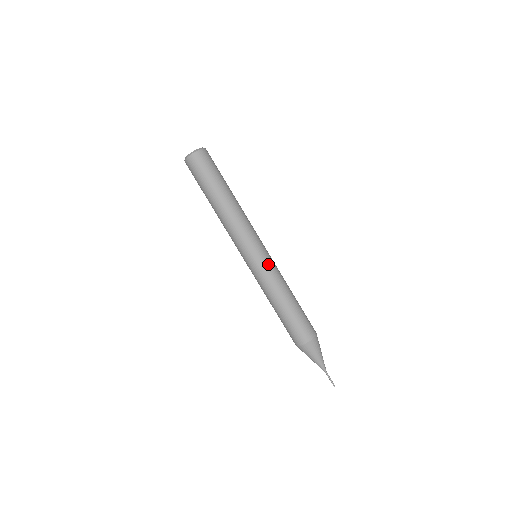
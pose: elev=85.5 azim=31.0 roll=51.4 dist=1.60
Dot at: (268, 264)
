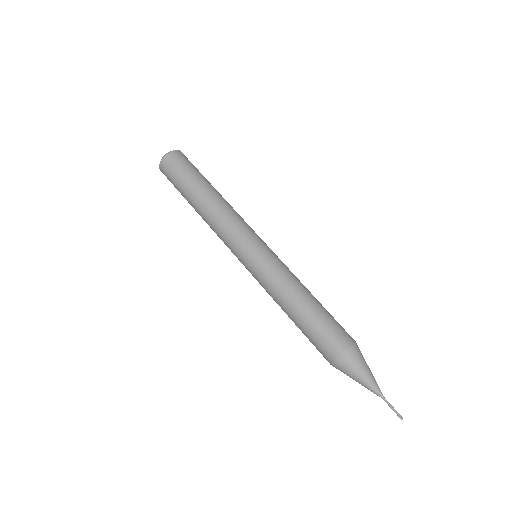
Dot at: (270, 258)
